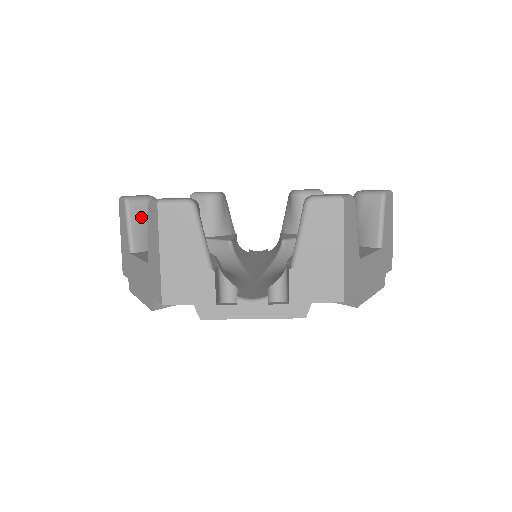
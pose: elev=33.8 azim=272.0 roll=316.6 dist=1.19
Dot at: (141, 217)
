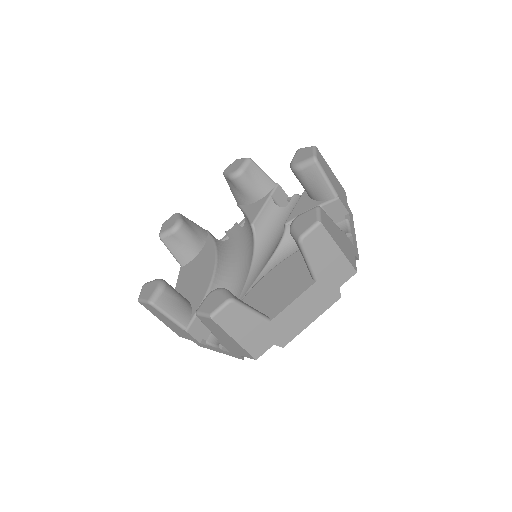
Dot at: (174, 244)
